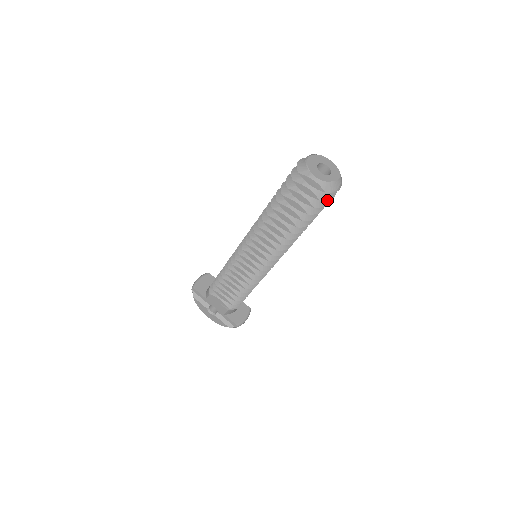
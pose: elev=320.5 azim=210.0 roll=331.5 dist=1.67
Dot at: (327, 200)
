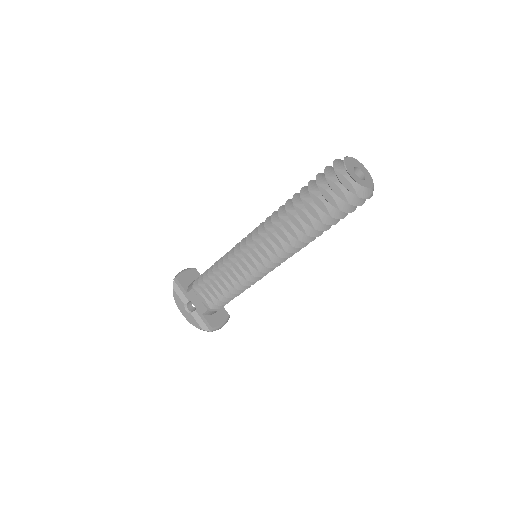
Dot at: (353, 208)
